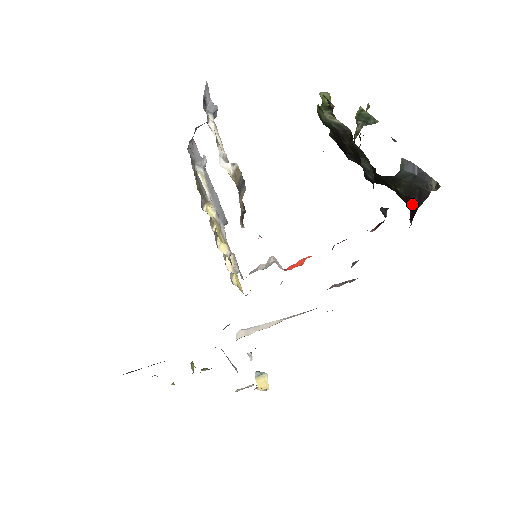
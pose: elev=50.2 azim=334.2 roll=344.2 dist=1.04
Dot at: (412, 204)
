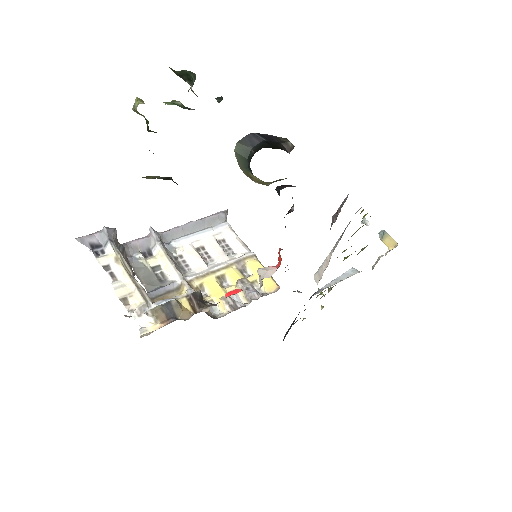
Dot at: occluded
